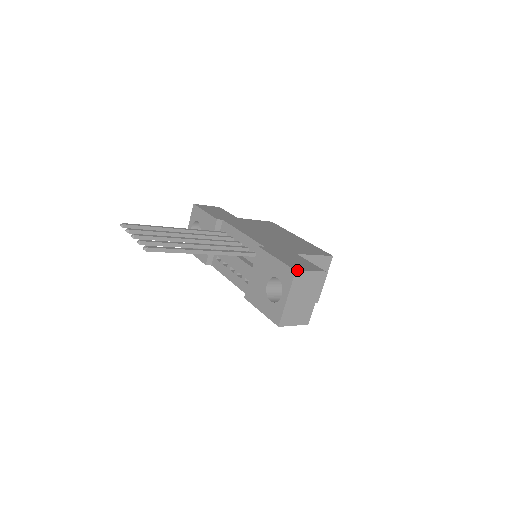
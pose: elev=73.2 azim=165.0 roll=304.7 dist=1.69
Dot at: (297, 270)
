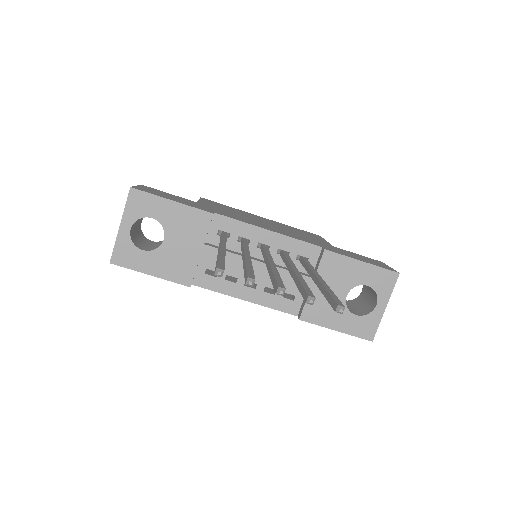
Dot at: (398, 272)
